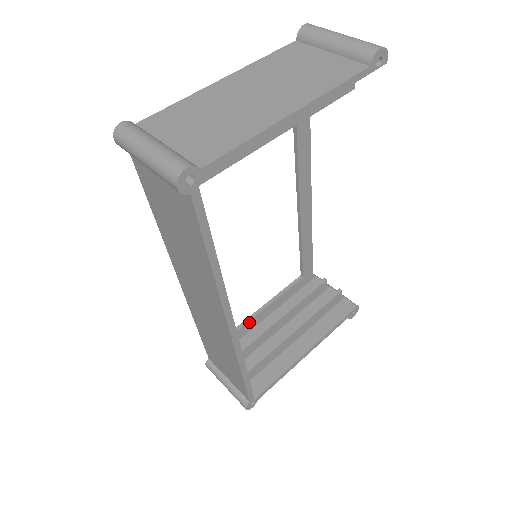
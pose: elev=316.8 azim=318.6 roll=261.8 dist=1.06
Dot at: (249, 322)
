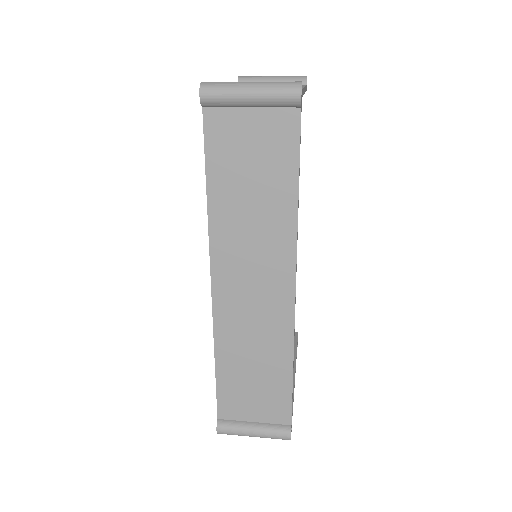
Dot at: occluded
